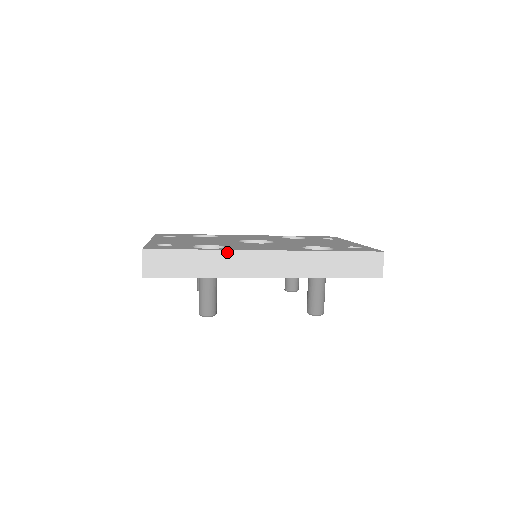
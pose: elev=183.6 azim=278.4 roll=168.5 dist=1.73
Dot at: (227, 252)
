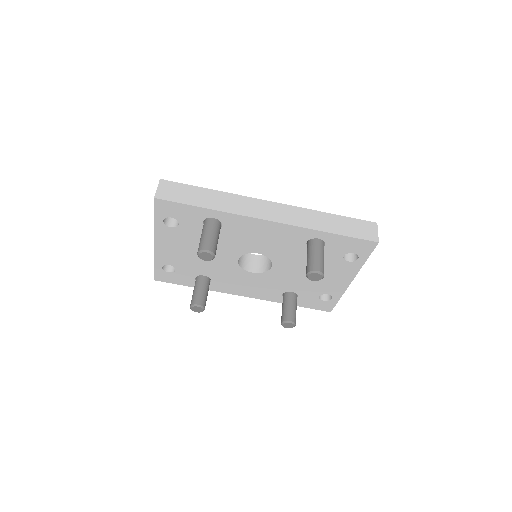
Dot at: (234, 195)
